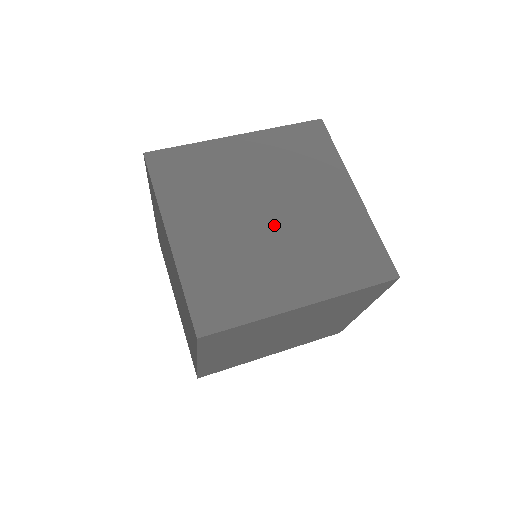
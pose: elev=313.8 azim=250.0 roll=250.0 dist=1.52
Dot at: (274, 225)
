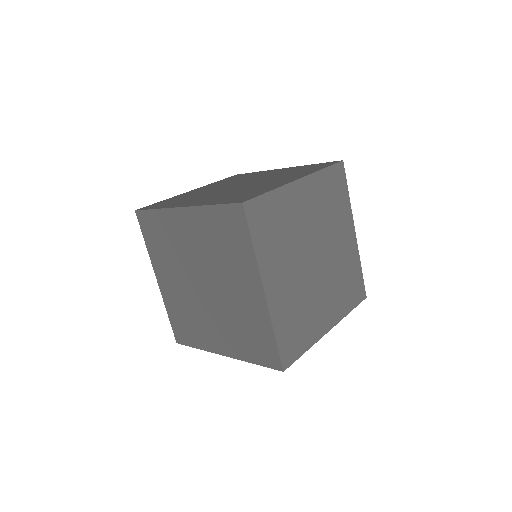
Dot at: (247, 184)
